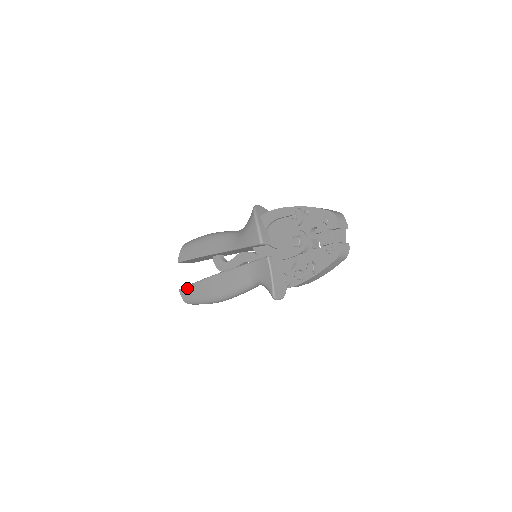
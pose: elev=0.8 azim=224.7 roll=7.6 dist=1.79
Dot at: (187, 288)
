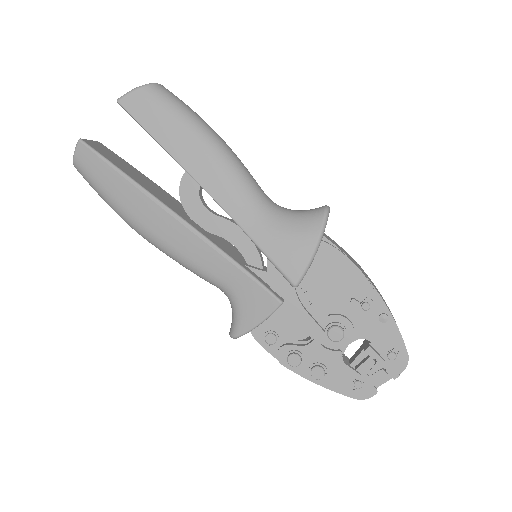
Dot at: (101, 160)
